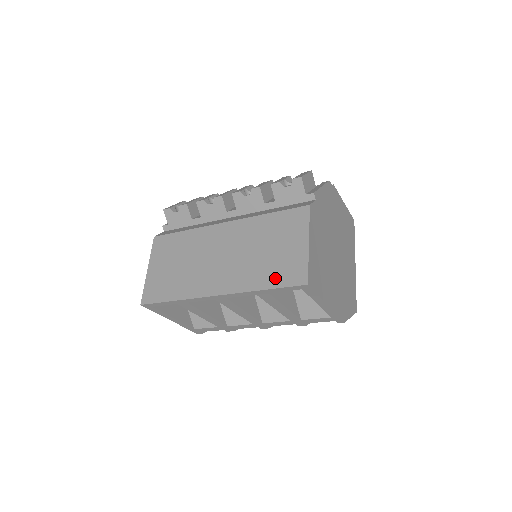
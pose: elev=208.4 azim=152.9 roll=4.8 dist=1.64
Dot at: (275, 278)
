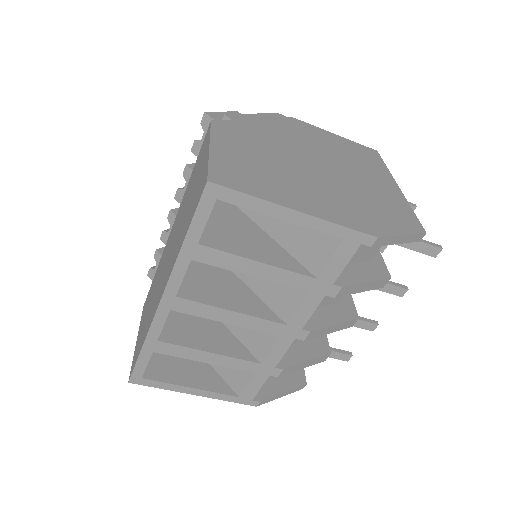
Dot at: (190, 217)
